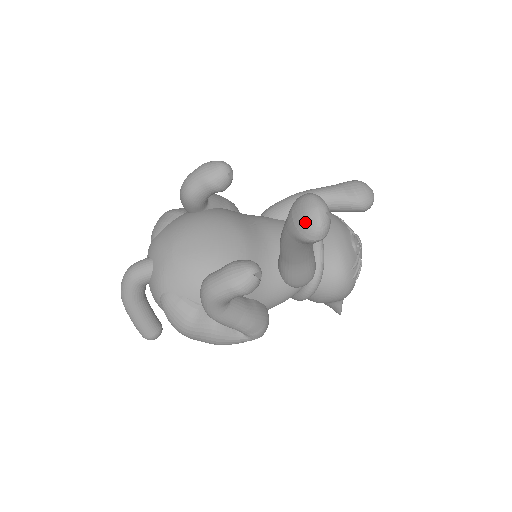
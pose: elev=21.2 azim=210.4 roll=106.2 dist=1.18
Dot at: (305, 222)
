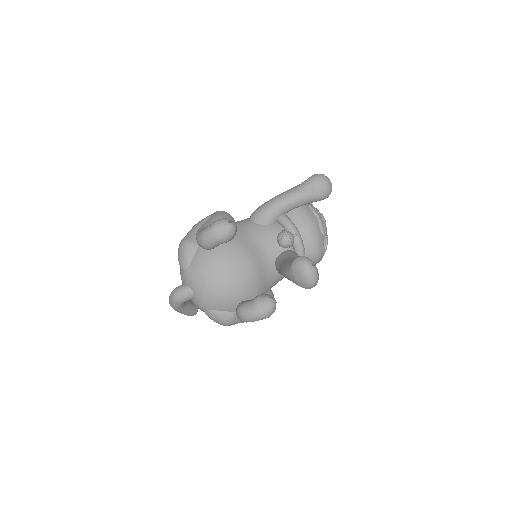
Dot at: (304, 282)
